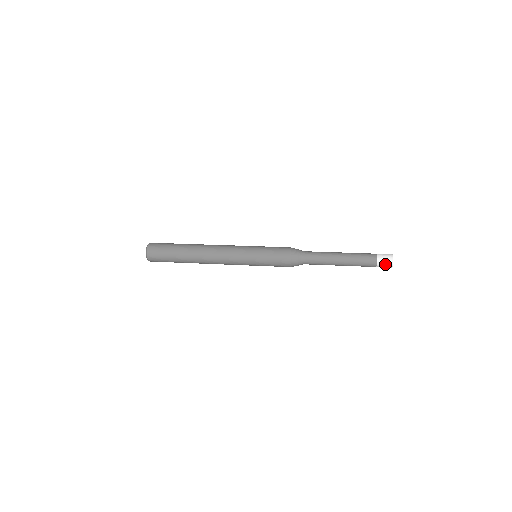
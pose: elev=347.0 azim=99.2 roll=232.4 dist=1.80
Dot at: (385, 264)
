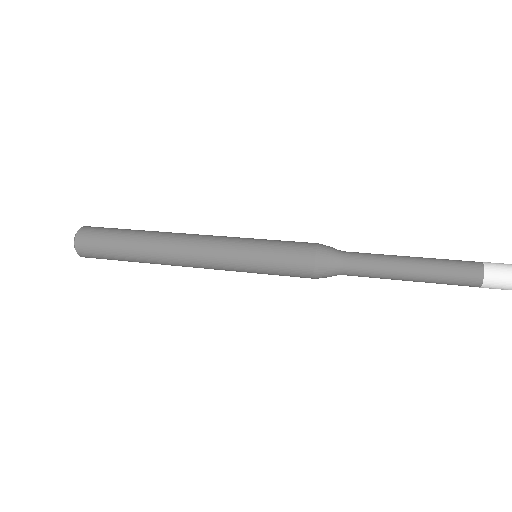
Dot at: (498, 288)
